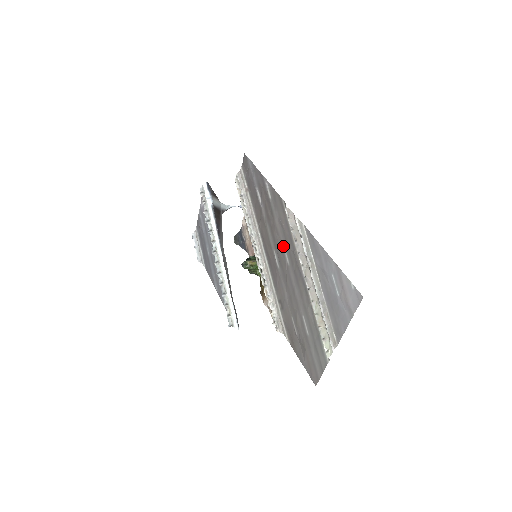
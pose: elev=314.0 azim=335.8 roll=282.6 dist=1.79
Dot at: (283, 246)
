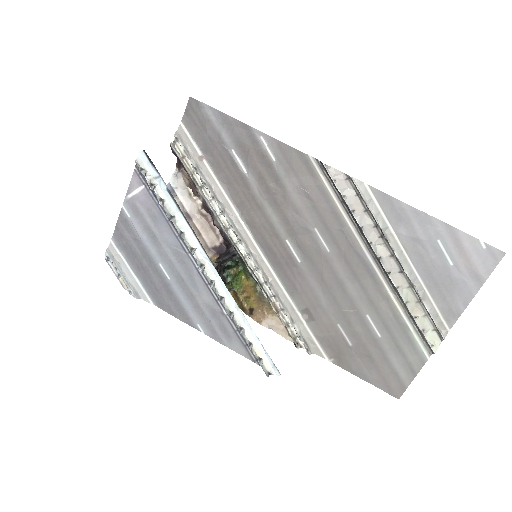
Dot at: (312, 227)
